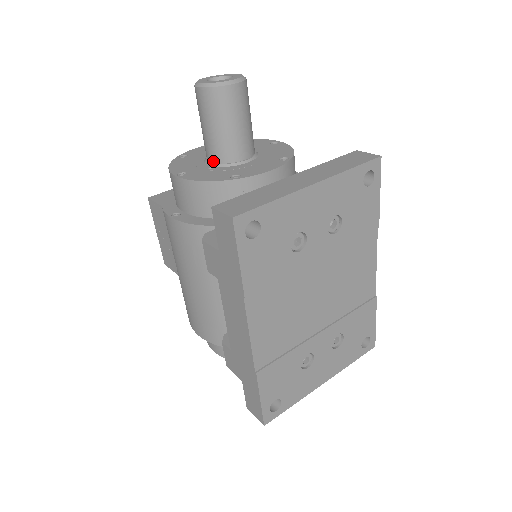
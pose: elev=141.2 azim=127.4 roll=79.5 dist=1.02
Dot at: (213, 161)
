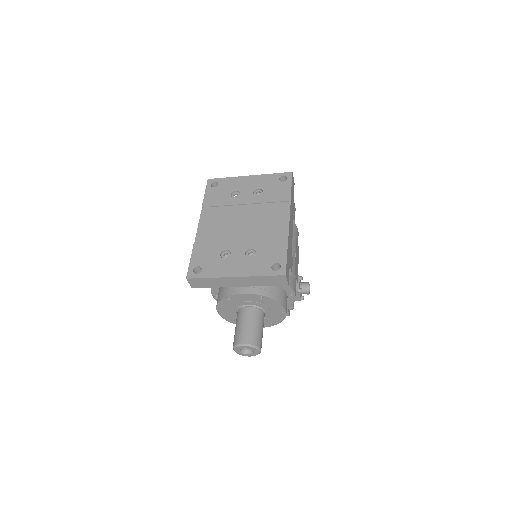
Dot at: occluded
